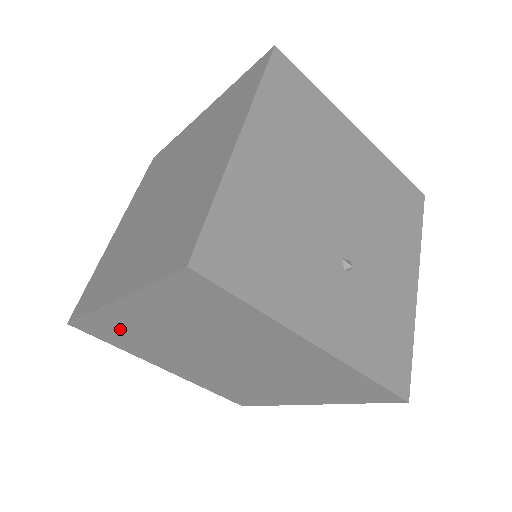
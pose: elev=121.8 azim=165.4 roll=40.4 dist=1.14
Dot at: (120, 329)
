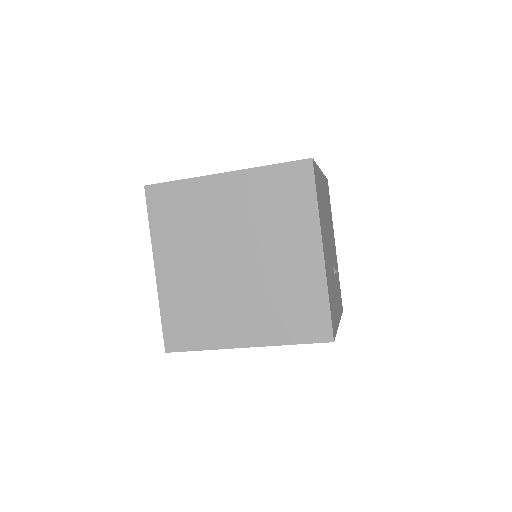
Dot at: occluded
